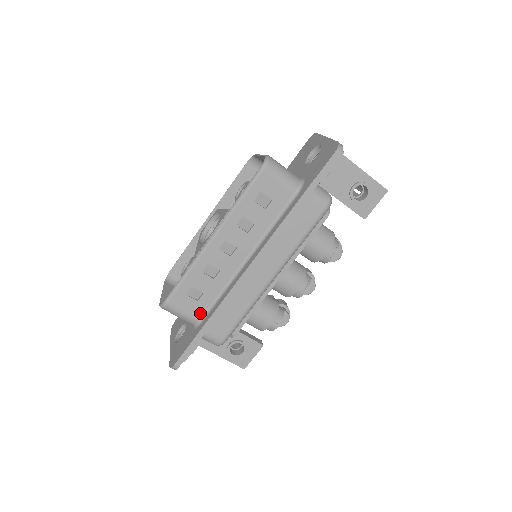
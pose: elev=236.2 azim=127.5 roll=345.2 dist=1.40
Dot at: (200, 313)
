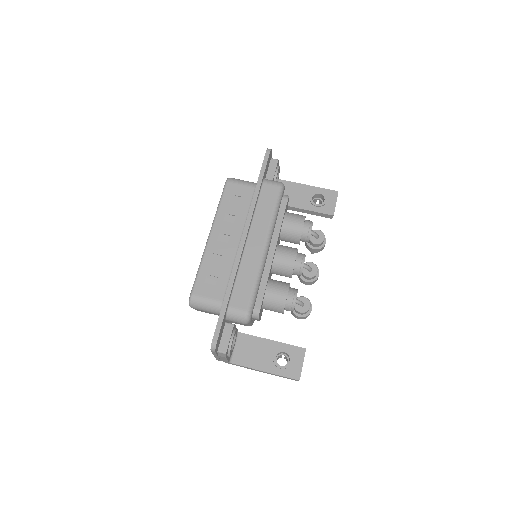
Dot at: (221, 295)
